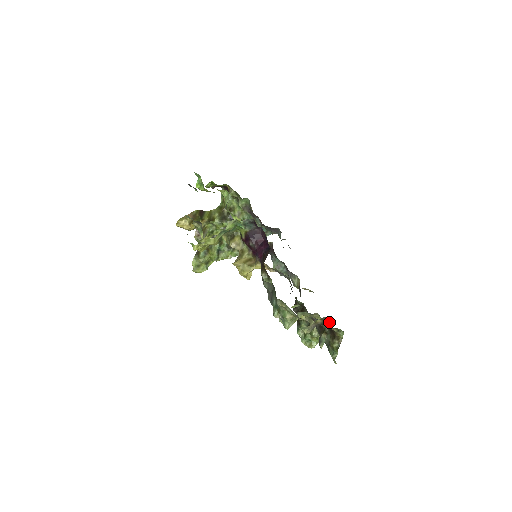
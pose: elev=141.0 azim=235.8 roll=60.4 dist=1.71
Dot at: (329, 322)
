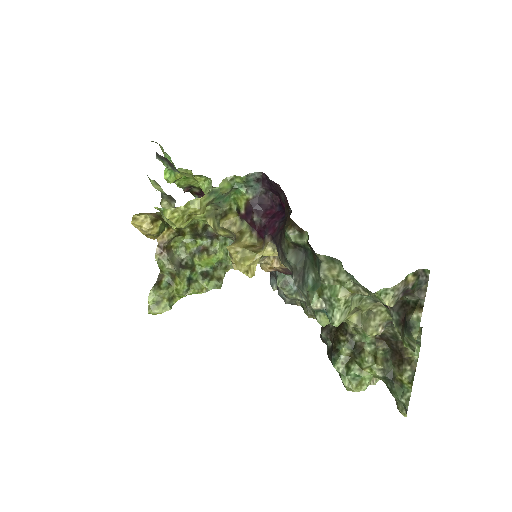
Dot at: (427, 282)
